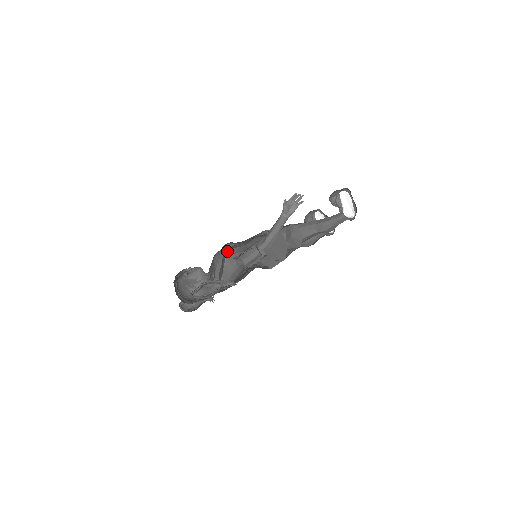
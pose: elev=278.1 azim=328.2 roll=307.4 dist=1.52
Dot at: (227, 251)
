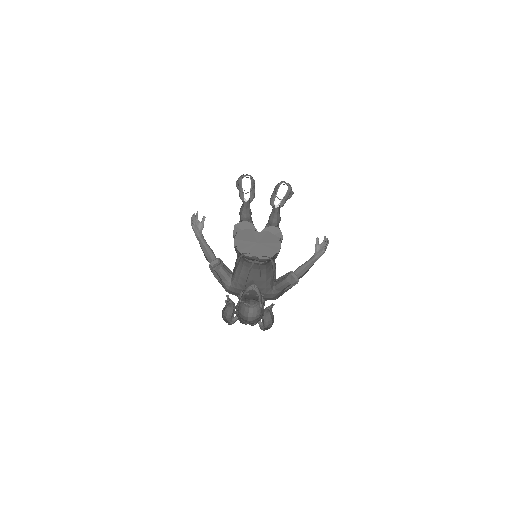
Dot at: occluded
